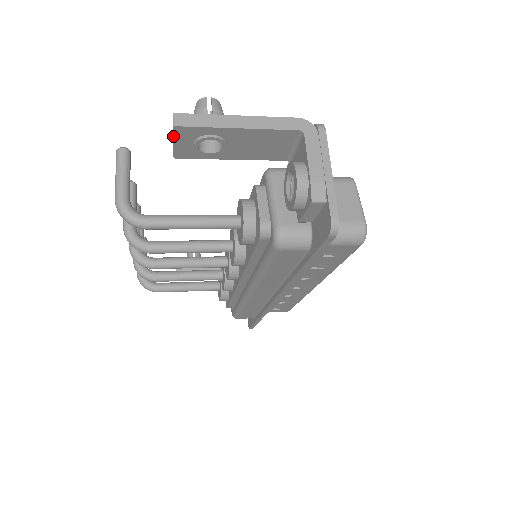
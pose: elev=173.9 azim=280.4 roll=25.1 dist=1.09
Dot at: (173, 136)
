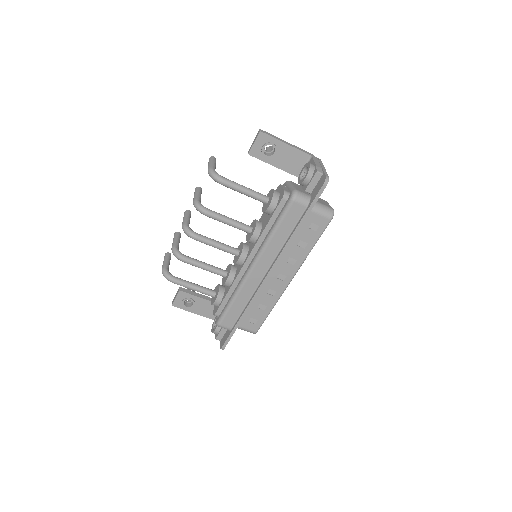
Dot at: (256, 138)
